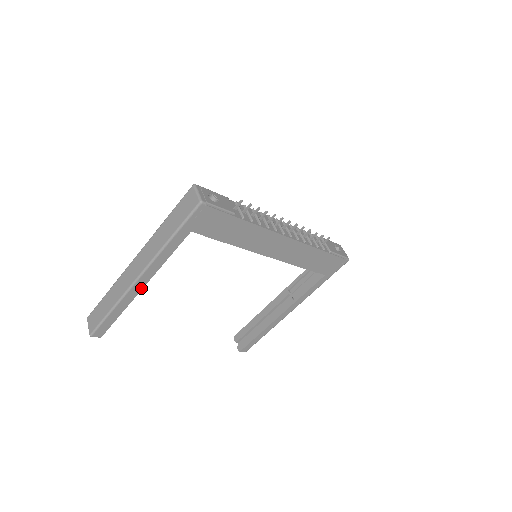
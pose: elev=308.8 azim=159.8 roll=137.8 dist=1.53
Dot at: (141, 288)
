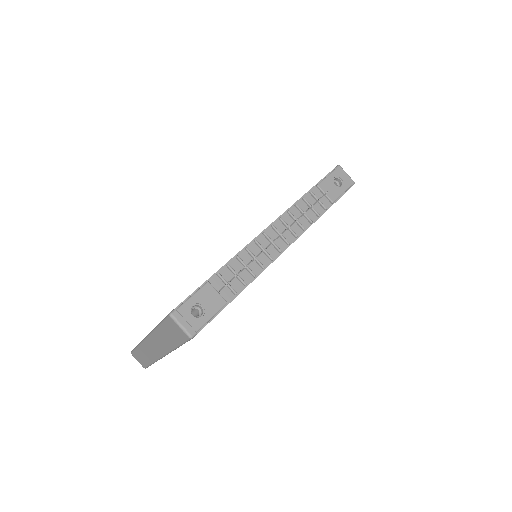
Dot at: occluded
